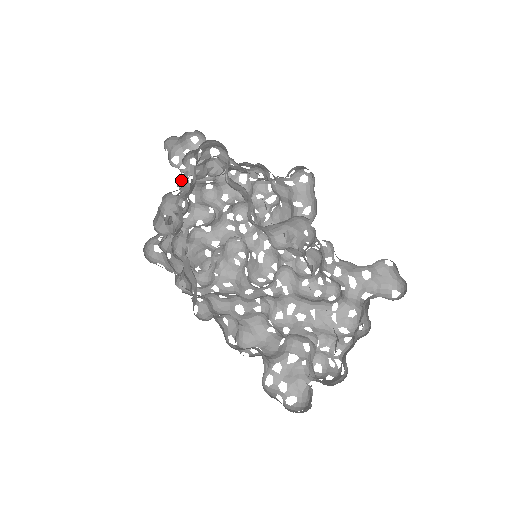
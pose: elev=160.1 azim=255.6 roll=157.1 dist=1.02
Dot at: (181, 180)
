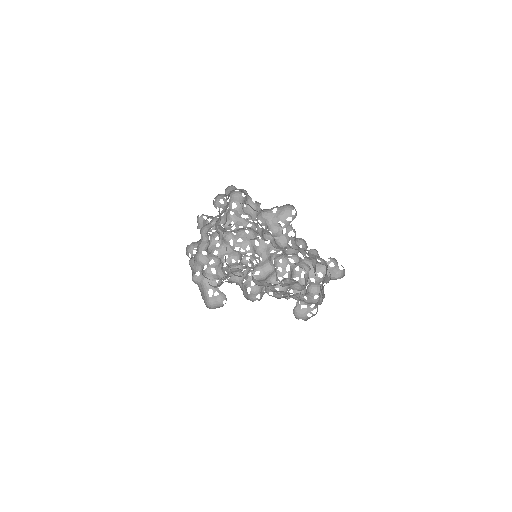
Dot at: occluded
